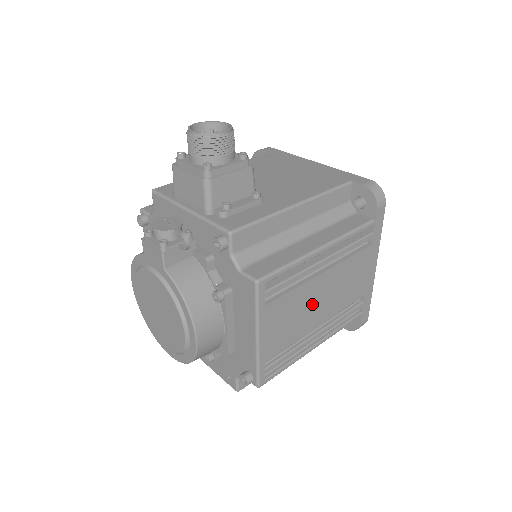
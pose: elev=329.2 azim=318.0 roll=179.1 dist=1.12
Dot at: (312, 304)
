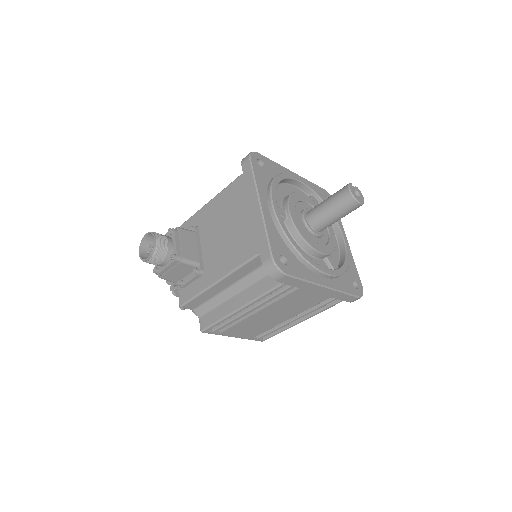
Dot at: (266, 319)
